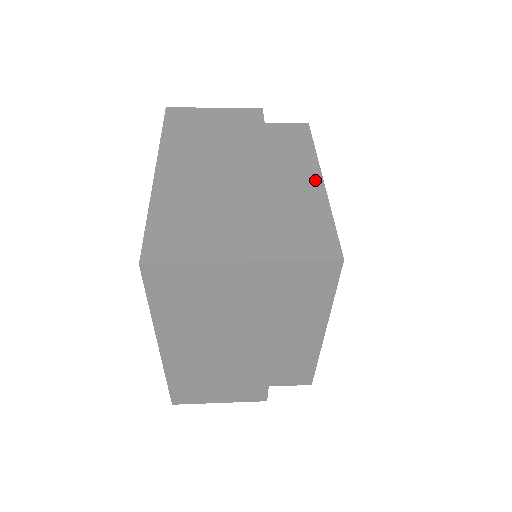
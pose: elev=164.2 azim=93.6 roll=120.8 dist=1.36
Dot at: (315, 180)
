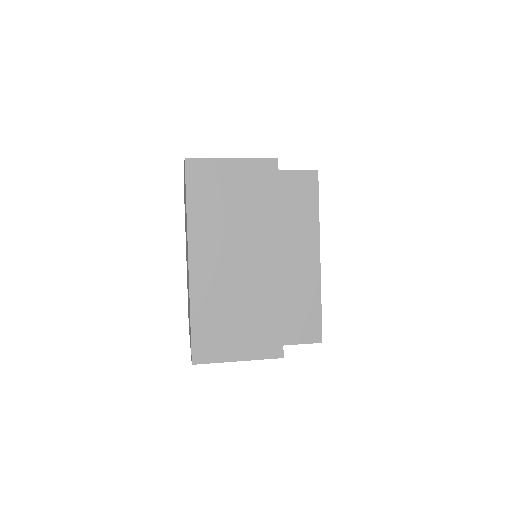
Dot at: (314, 258)
